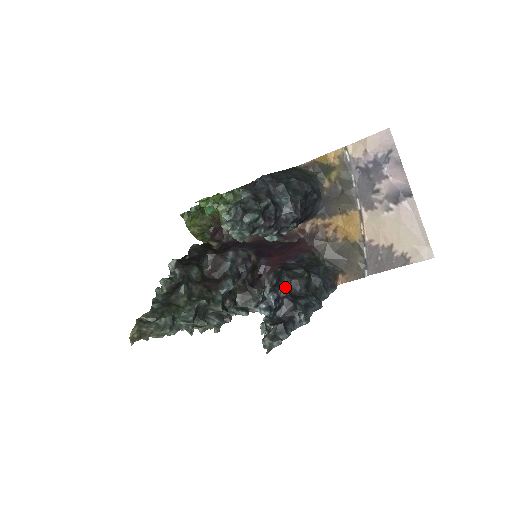
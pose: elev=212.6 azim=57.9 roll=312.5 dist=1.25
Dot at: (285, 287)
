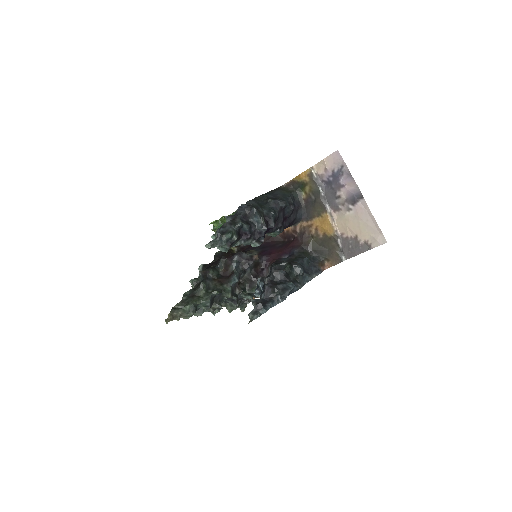
Dot at: (268, 277)
